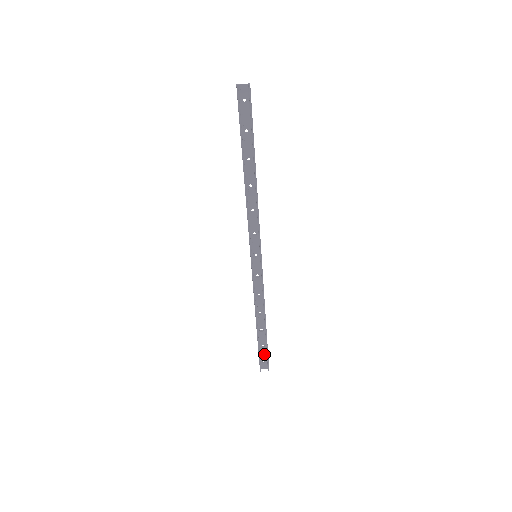
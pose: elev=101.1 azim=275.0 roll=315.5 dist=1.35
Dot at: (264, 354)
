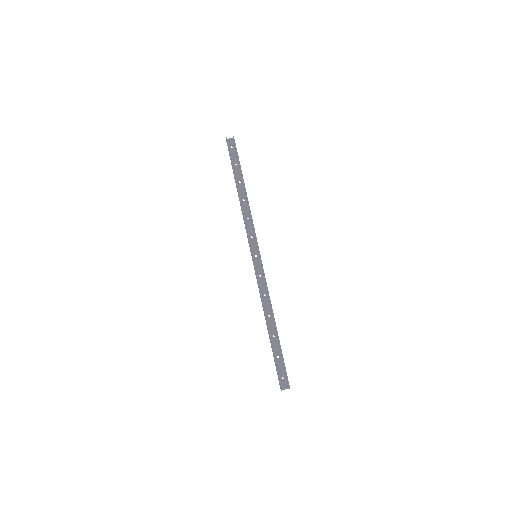
Dot at: (281, 368)
